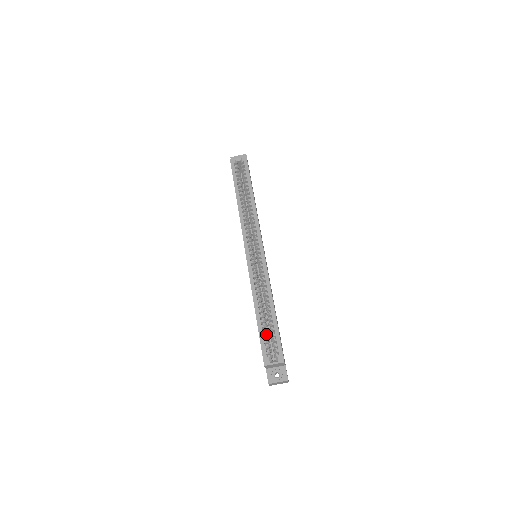
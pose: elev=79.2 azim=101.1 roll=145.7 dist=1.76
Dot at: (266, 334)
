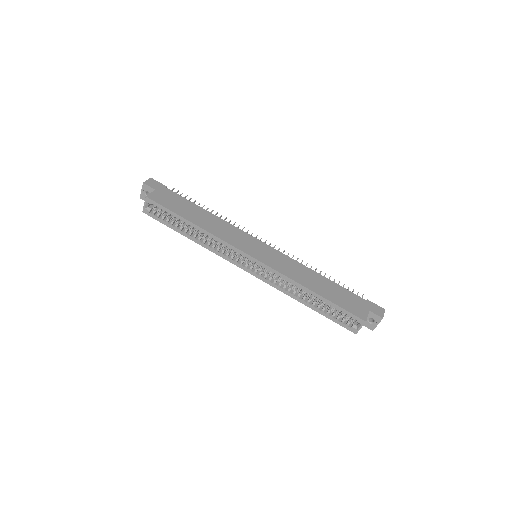
Dot at: occluded
